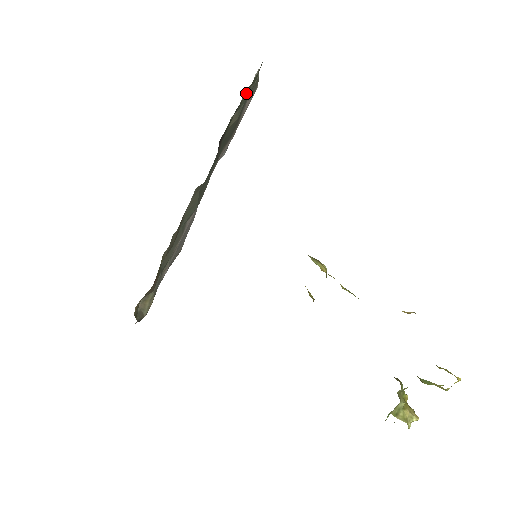
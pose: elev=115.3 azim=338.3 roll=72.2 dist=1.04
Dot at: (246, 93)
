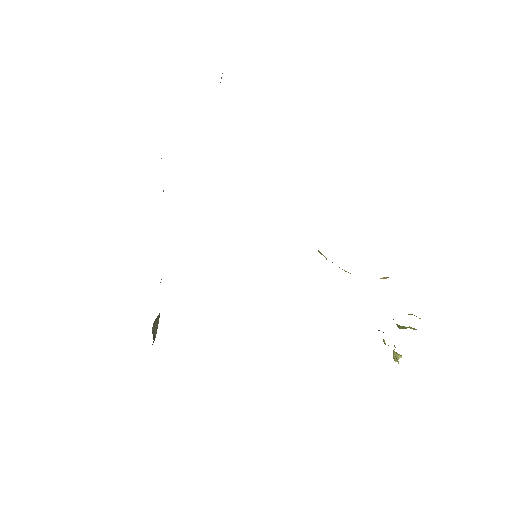
Dot at: occluded
